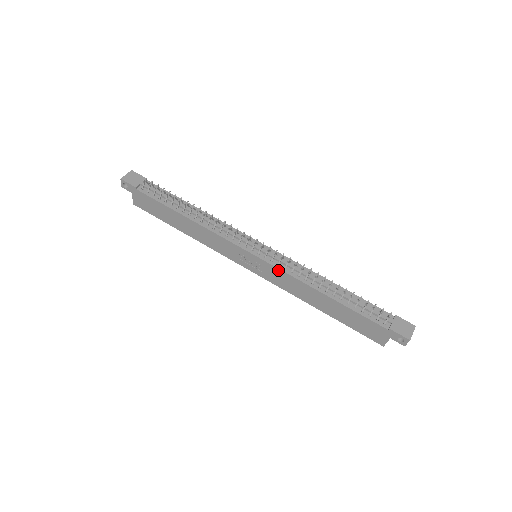
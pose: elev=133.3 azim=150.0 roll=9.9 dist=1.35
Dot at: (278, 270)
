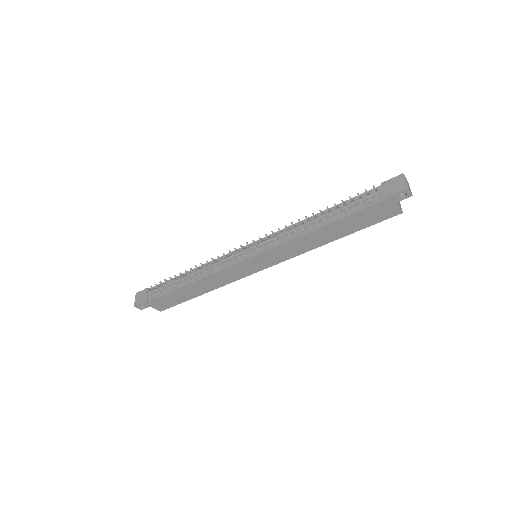
Dot at: (275, 249)
